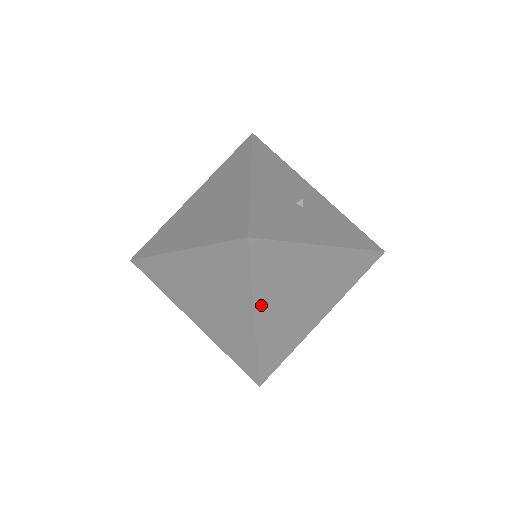
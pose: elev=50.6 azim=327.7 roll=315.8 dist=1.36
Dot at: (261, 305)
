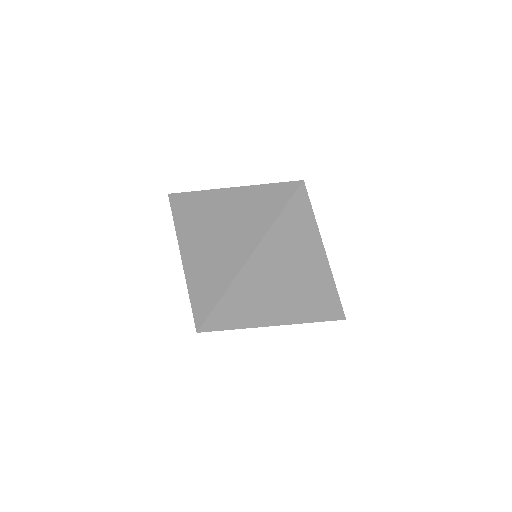
Dot at: (265, 247)
